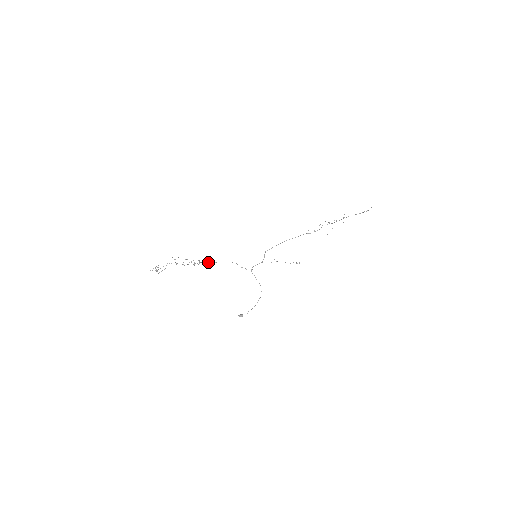
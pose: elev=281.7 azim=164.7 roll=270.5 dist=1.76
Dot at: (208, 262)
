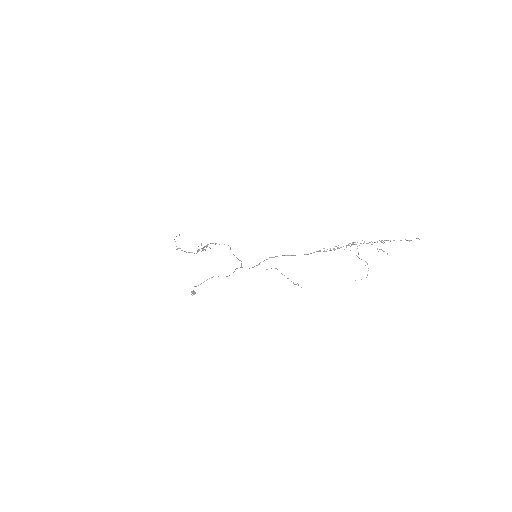
Dot at: (212, 243)
